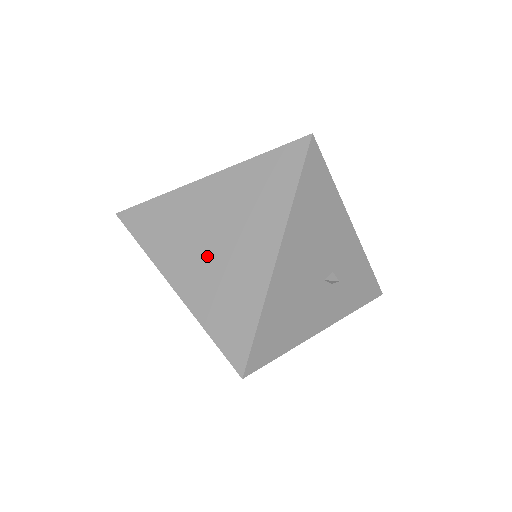
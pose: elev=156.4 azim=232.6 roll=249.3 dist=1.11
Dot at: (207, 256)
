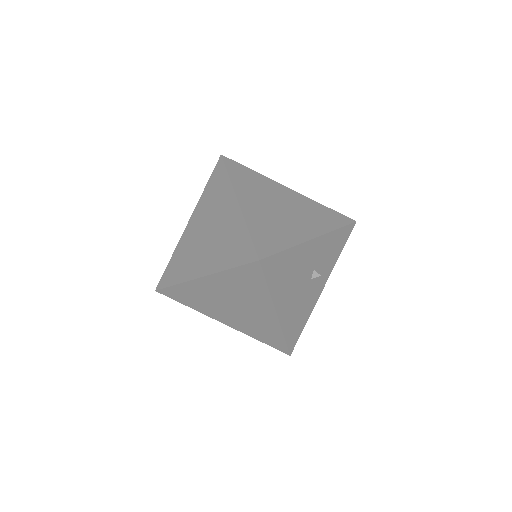
Dot at: (233, 313)
